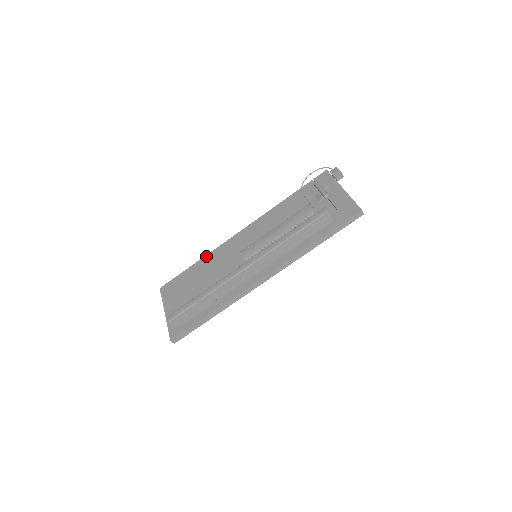
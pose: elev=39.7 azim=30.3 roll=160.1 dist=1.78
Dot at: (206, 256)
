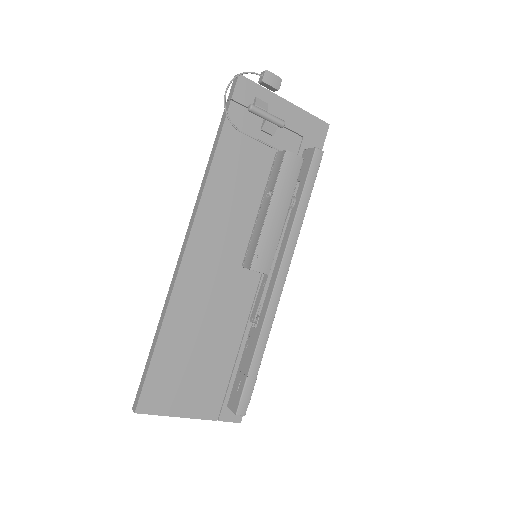
Dot at: (168, 313)
